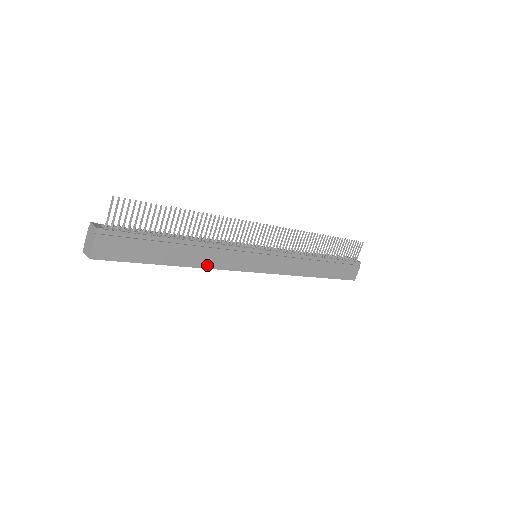
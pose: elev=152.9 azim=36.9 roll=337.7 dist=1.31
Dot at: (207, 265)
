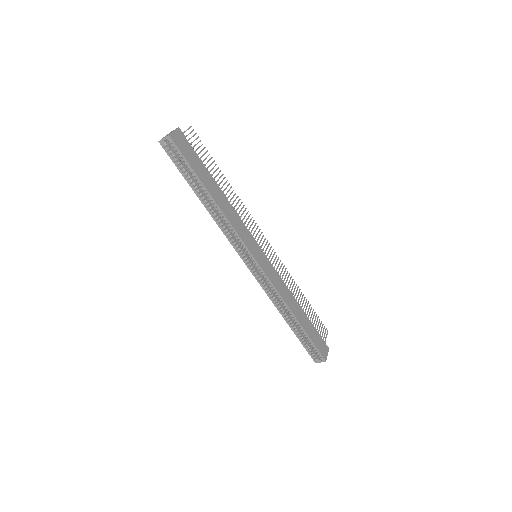
Dot at: (228, 218)
